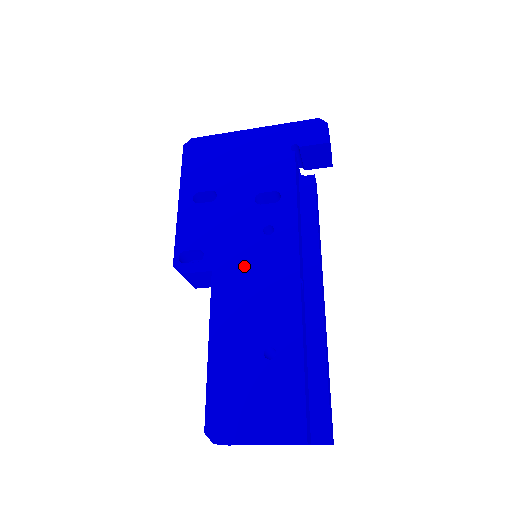
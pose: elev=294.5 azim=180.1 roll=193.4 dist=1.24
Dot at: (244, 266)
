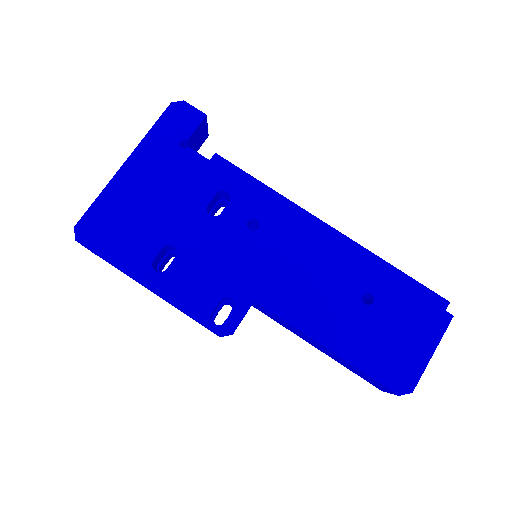
Dot at: (272, 269)
